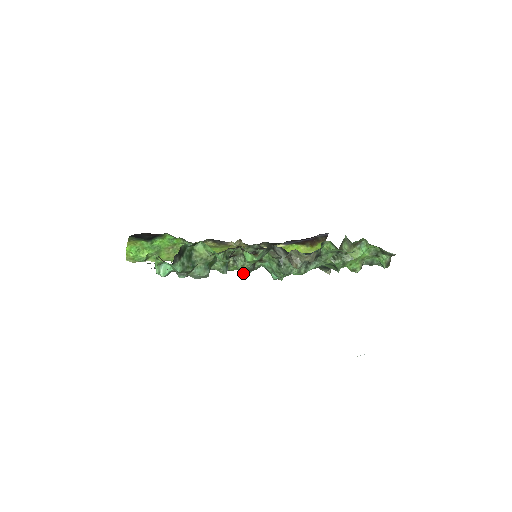
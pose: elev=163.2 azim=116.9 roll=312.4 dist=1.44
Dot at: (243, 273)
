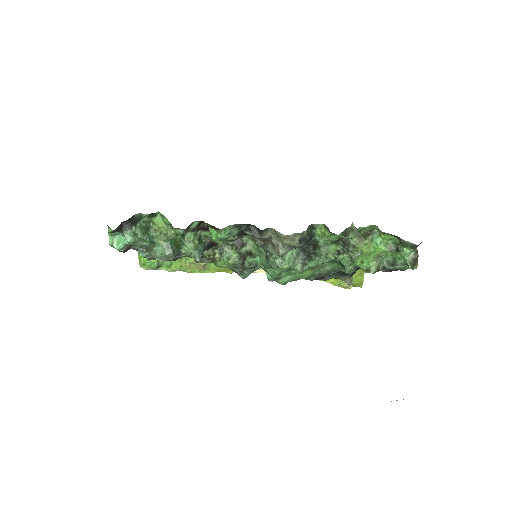
Dot at: (238, 274)
